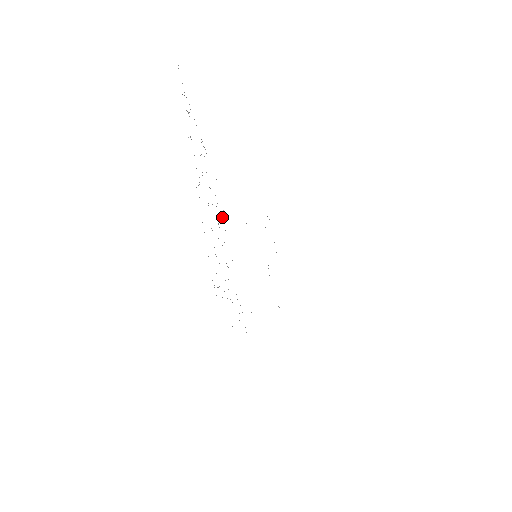
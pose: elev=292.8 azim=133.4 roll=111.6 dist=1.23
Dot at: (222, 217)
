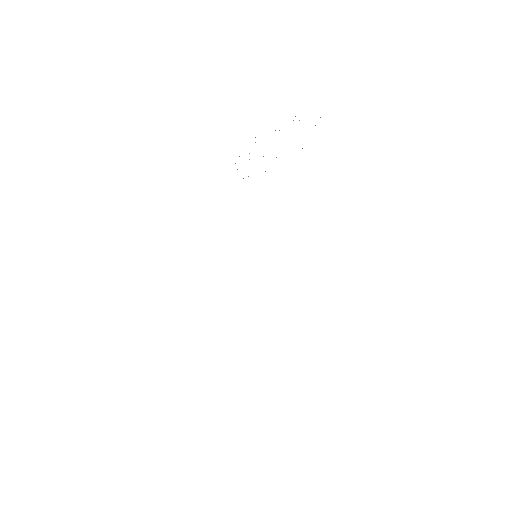
Dot at: occluded
